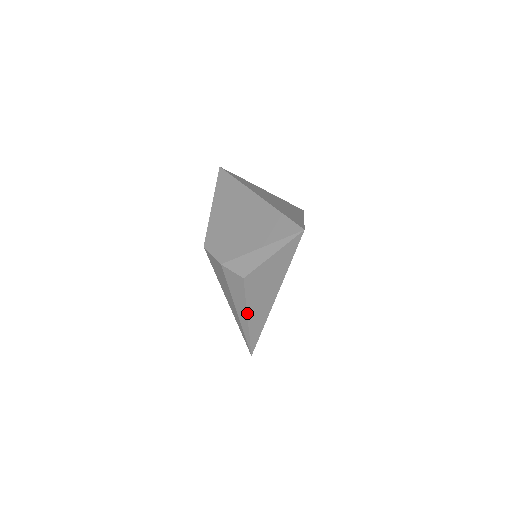
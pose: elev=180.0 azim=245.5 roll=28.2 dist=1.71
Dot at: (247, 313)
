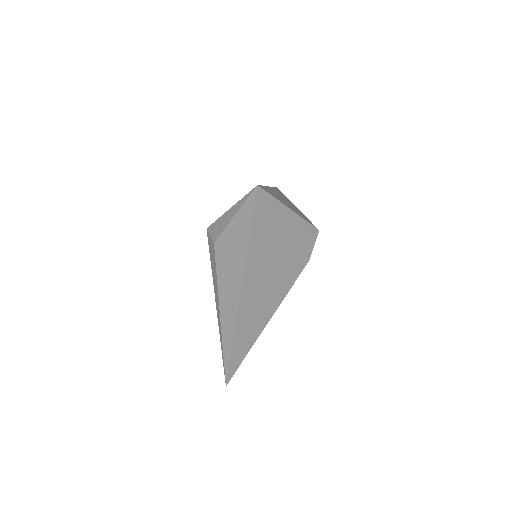
Dot at: (219, 302)
